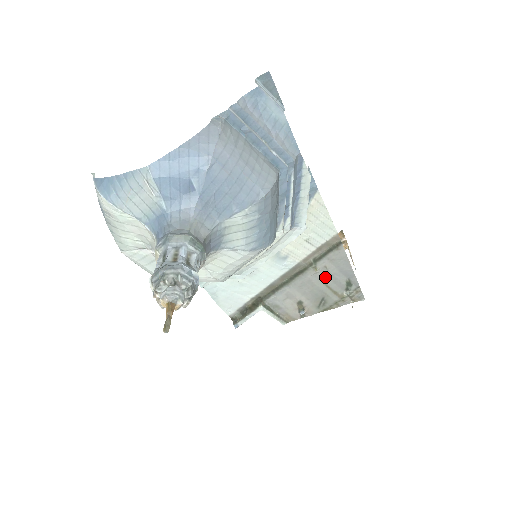
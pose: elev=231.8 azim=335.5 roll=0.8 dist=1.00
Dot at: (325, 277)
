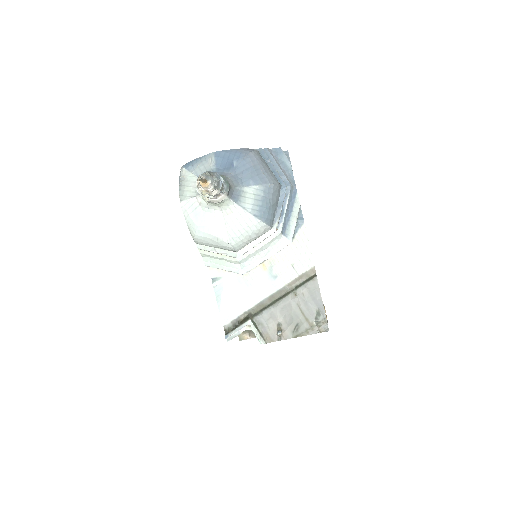
Dot at: (301, 303)
